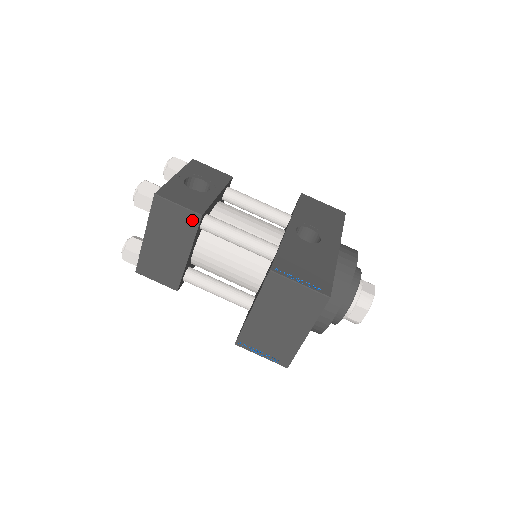
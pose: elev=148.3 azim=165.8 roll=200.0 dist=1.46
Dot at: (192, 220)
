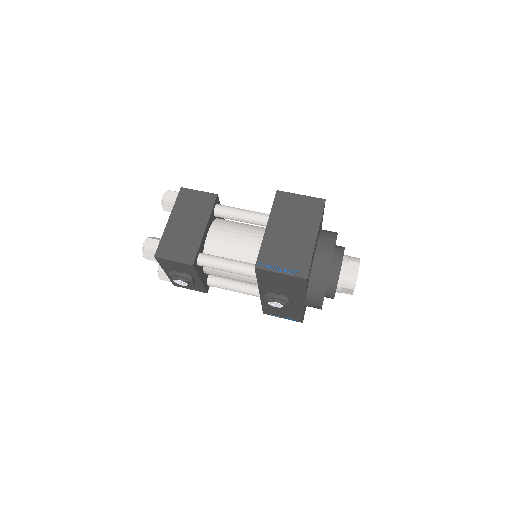
Dot at: (209, 199)
